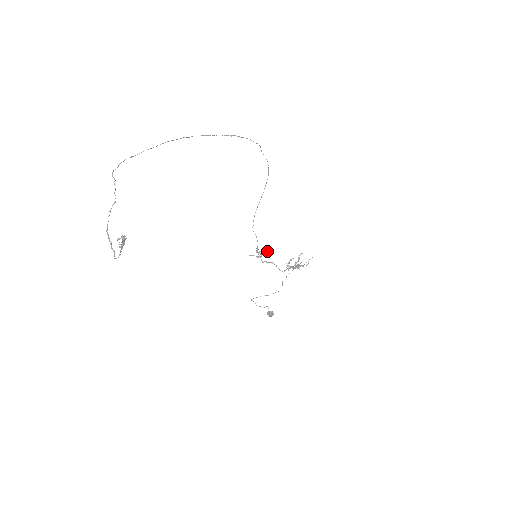
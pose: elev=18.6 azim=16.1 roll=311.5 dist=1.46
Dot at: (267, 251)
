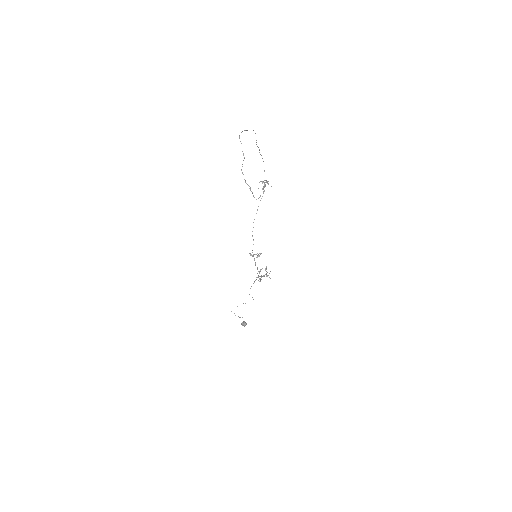
Dot at: (261, 253)
